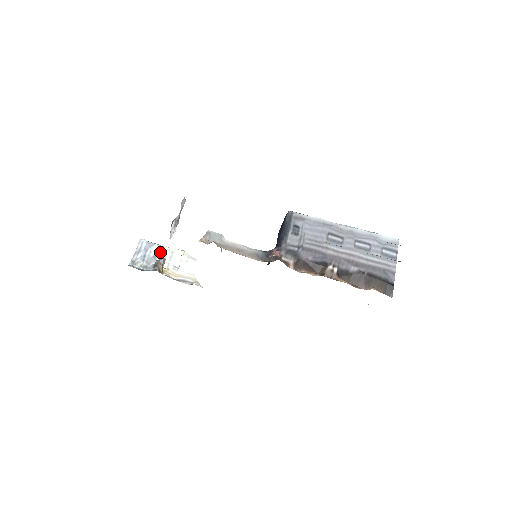
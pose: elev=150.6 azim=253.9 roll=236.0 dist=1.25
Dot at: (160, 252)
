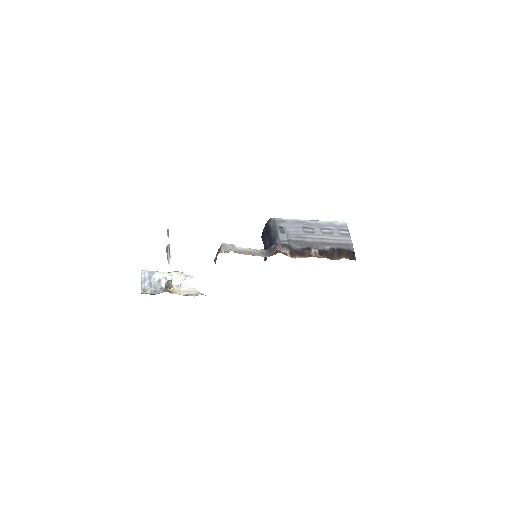
Dot at: (162, 277)
